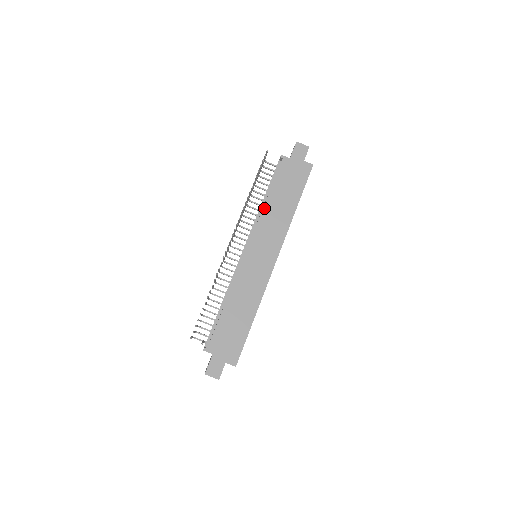
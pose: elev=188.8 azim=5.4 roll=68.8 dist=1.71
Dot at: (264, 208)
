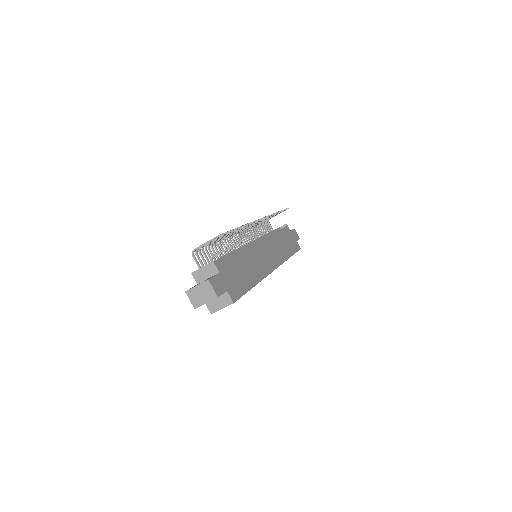
Dot at: (274, 234)
